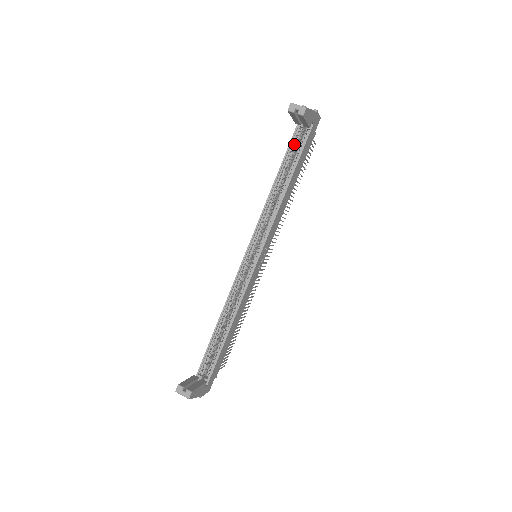
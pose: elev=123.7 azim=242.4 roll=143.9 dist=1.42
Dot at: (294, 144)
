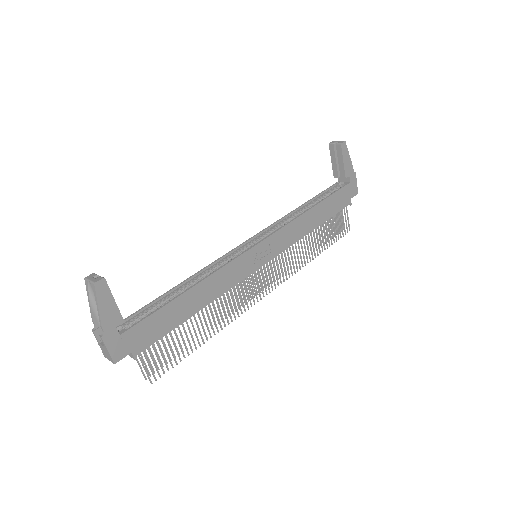
Dot at: (328, 192)
